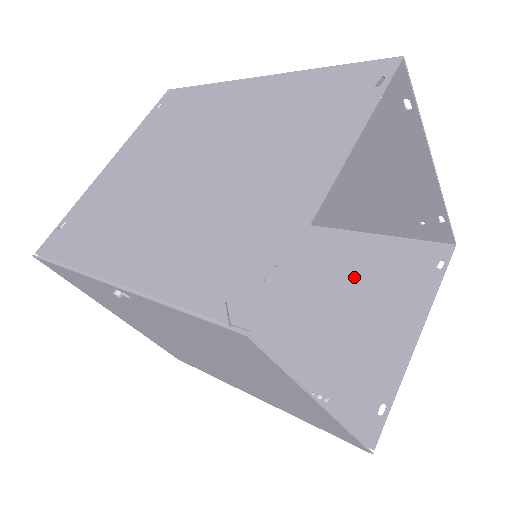
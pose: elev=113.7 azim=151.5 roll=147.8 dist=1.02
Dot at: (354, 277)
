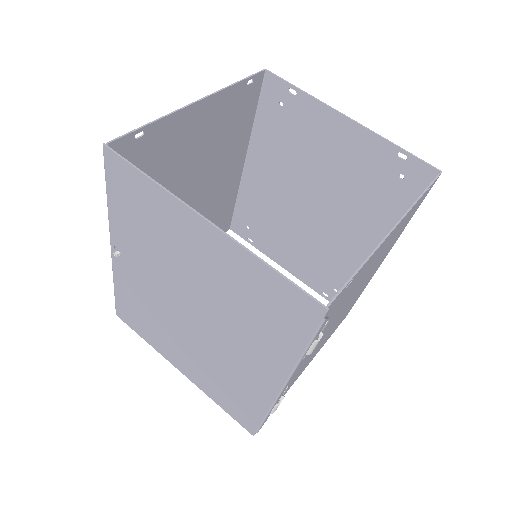
Dot at: occluded
